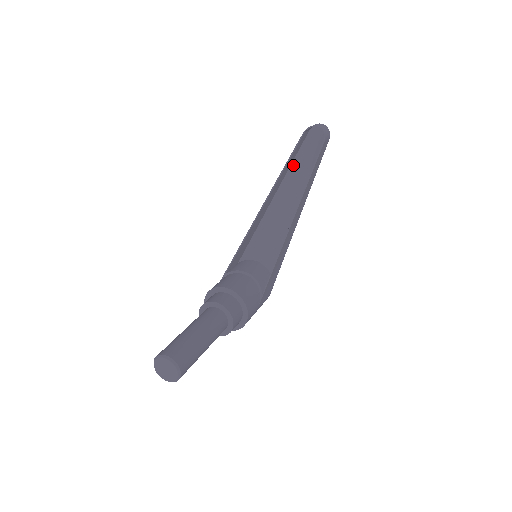
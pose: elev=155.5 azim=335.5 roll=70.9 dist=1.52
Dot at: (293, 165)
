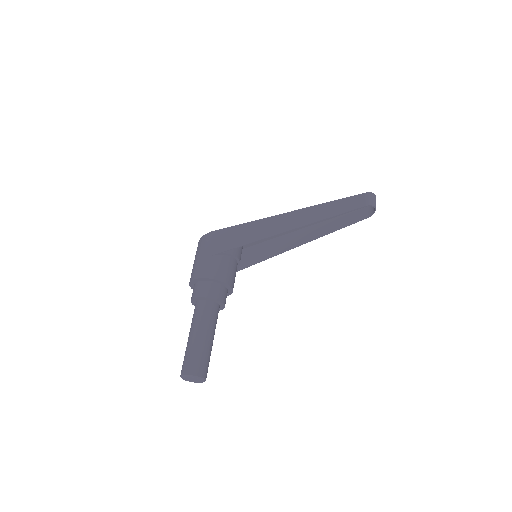
Dot at: (332, 205)
